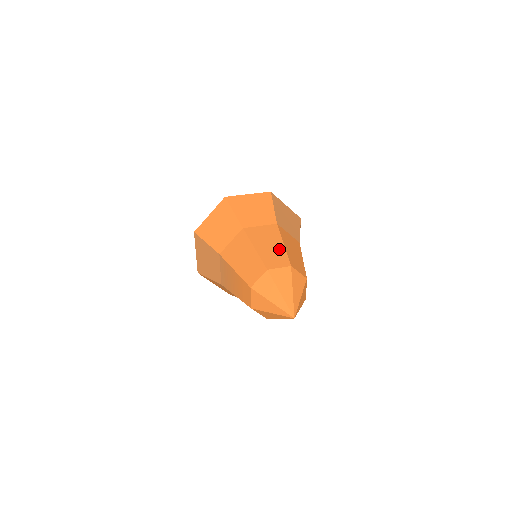
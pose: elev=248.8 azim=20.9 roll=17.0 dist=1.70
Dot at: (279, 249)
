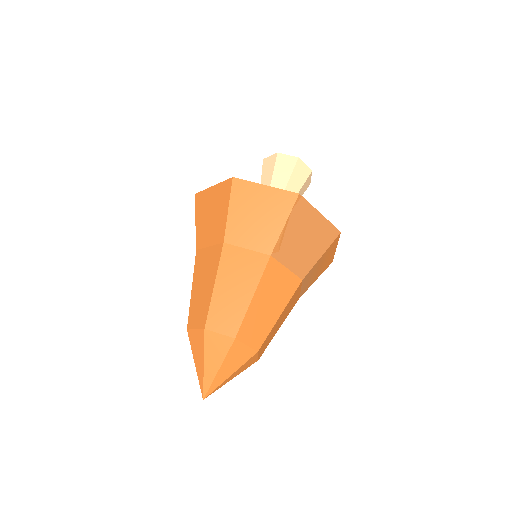
Dot at: (241, 303)
